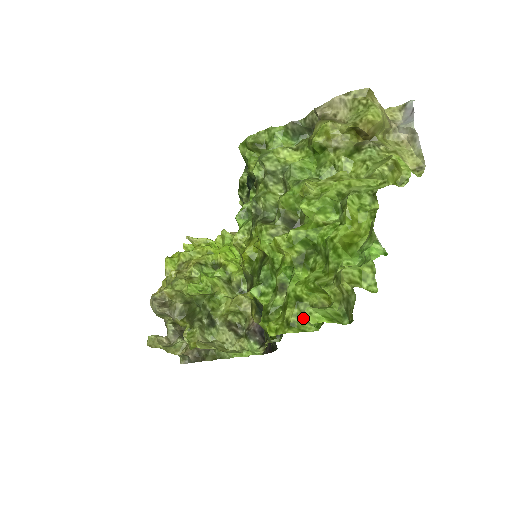
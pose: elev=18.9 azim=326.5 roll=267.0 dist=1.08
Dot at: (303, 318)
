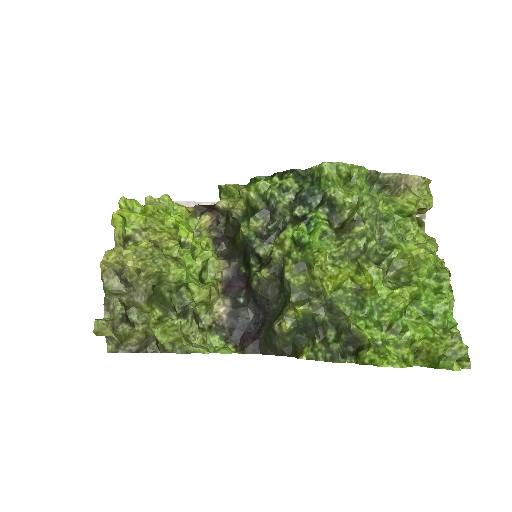
Dot at: (412, 356)
